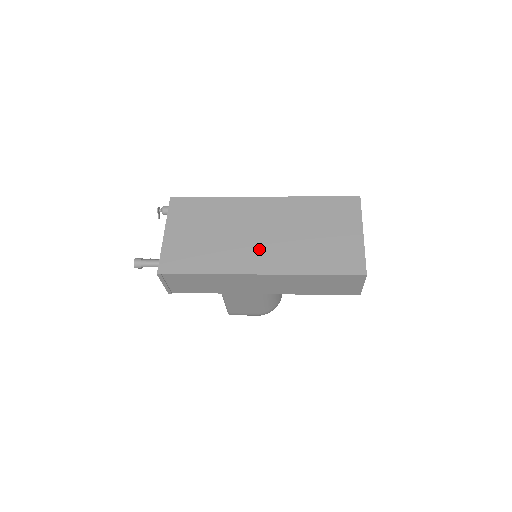
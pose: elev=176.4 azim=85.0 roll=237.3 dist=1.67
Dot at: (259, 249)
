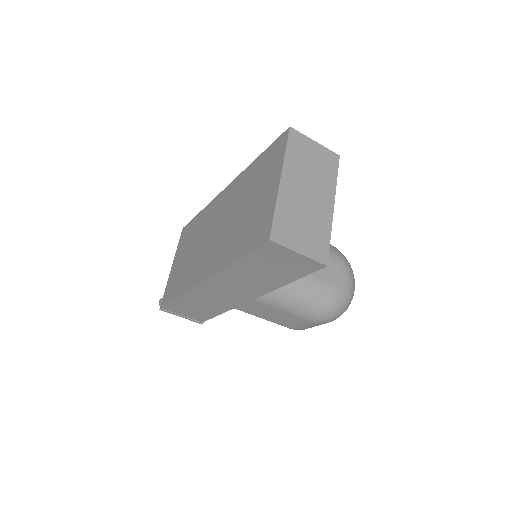
Dot at: (208, 252)
